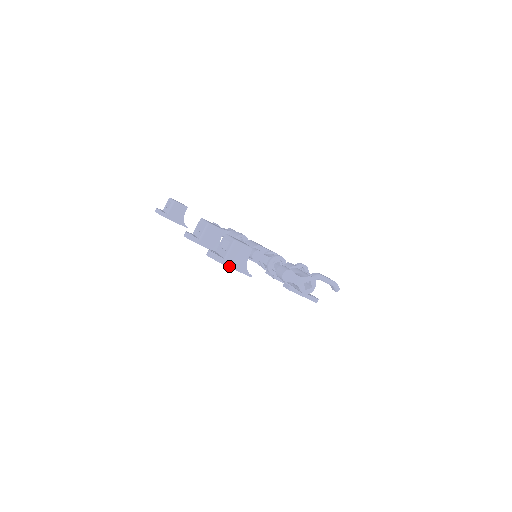
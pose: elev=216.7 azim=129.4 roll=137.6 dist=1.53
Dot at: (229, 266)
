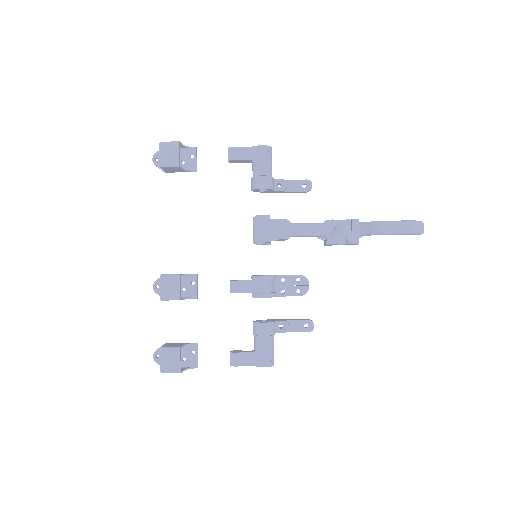
Dot at: occluded
